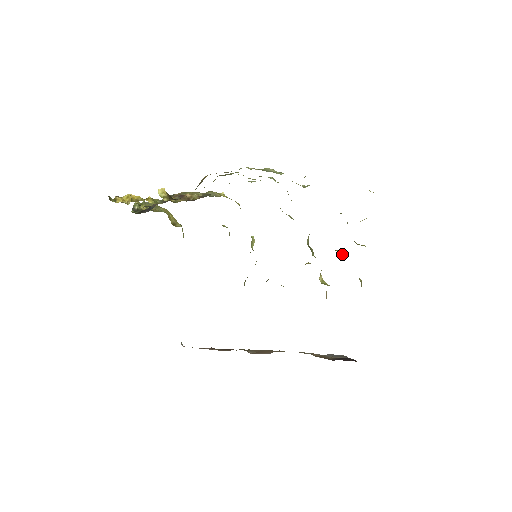
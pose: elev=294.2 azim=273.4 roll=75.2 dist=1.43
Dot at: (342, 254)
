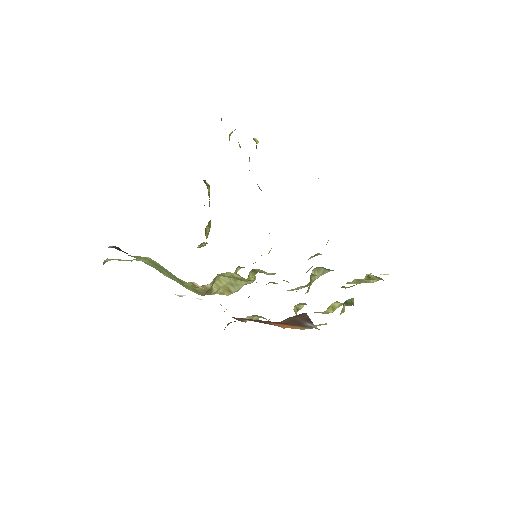
Dot at: occluded
